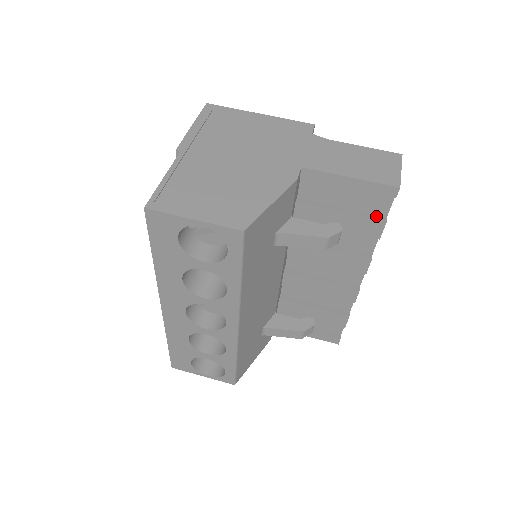
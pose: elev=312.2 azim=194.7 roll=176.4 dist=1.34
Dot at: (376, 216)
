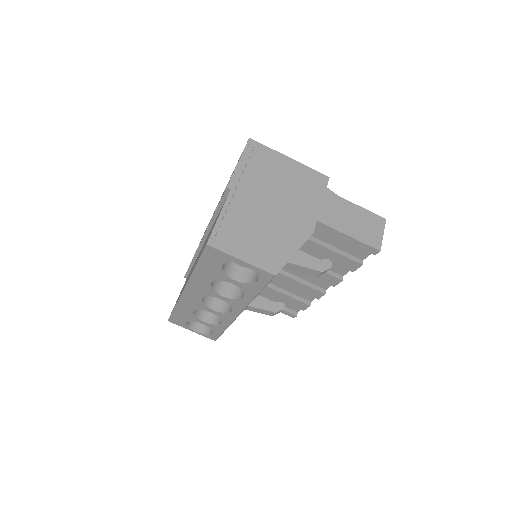
Dot at: (356, 259)
